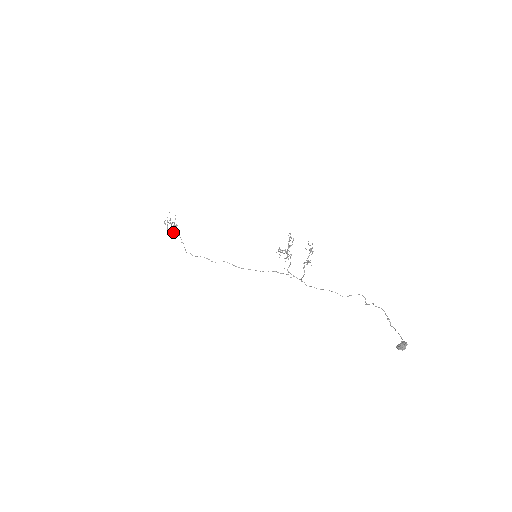
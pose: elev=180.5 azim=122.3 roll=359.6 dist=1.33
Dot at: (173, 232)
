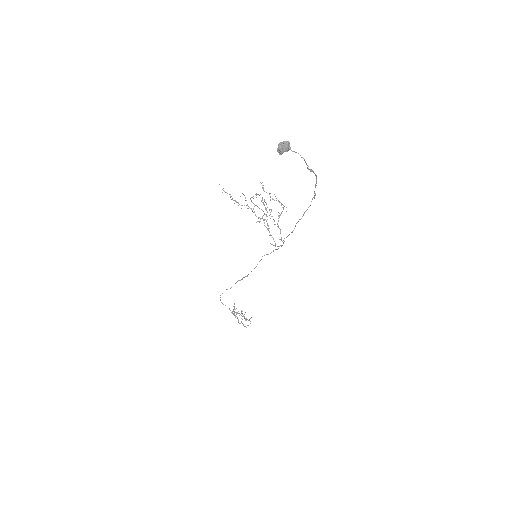
Dot at: occluded
